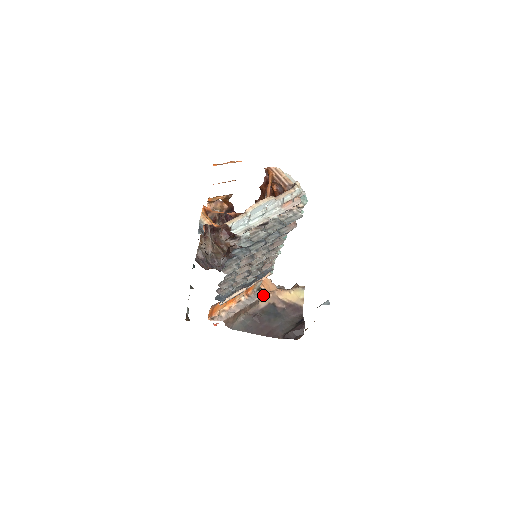
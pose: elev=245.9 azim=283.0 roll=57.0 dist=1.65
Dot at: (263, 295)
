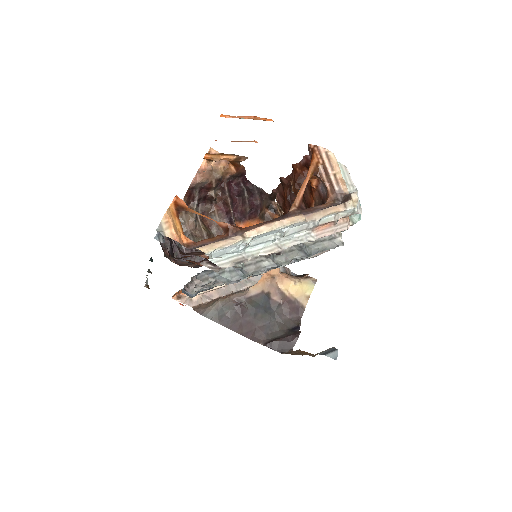
Dot at: occluded
